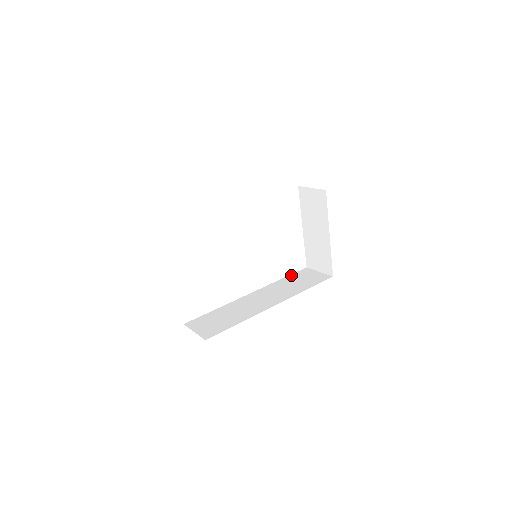
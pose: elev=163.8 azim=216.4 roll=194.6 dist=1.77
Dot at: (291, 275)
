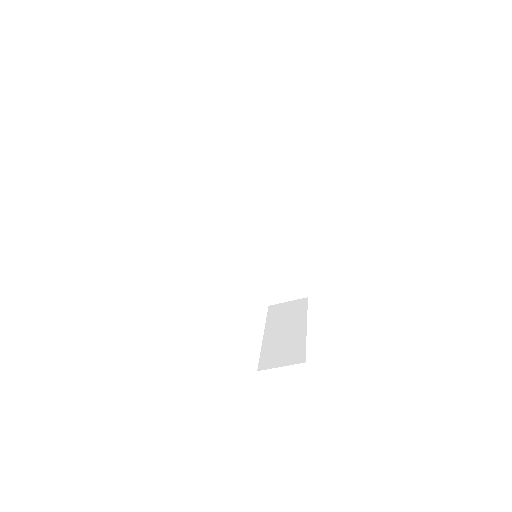
Dot at: occluded
